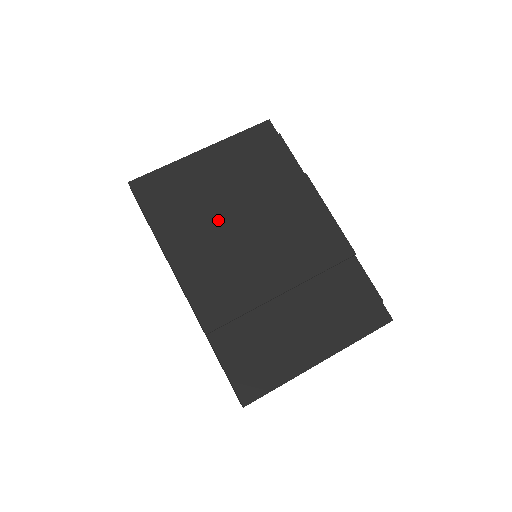
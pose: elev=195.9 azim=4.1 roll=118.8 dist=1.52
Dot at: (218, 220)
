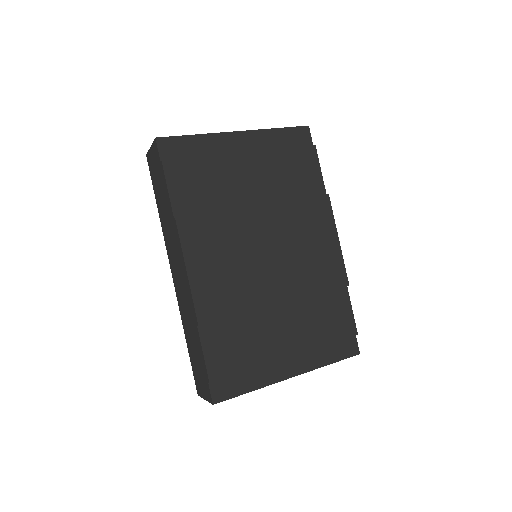
Dot at: (239, 212)
